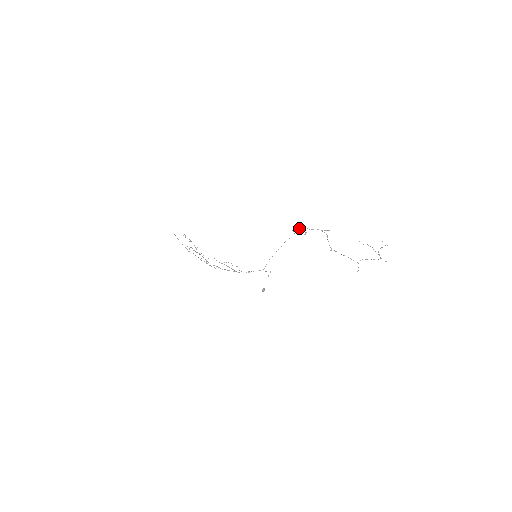
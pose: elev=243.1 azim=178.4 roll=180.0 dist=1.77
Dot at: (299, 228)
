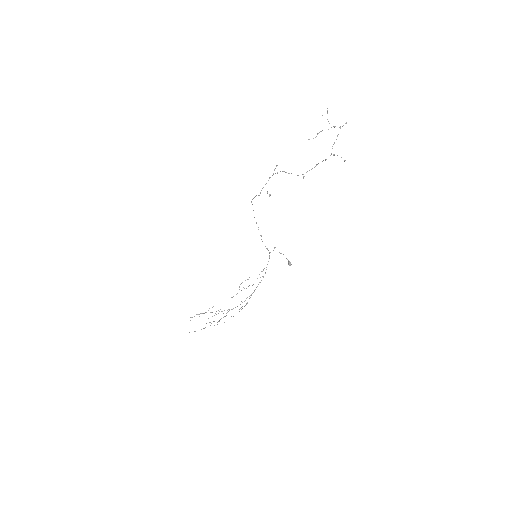
Dot at: (255, 196)
